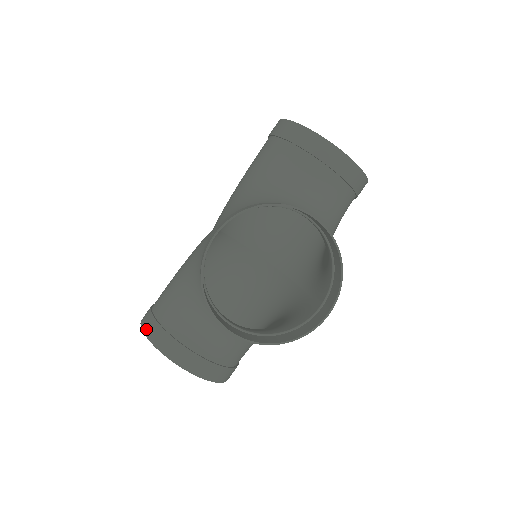
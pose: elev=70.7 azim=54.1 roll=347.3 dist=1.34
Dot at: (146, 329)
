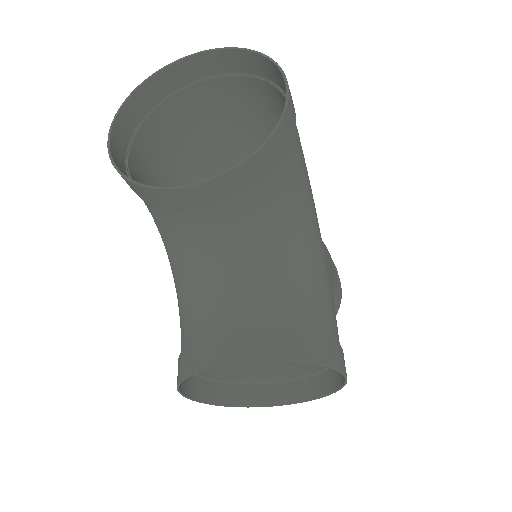
Dot at: occluded
